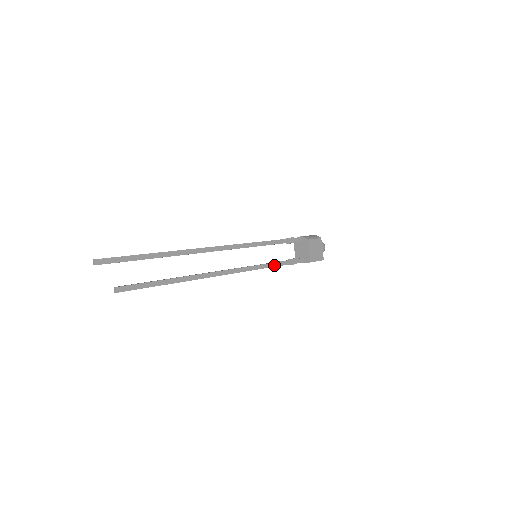
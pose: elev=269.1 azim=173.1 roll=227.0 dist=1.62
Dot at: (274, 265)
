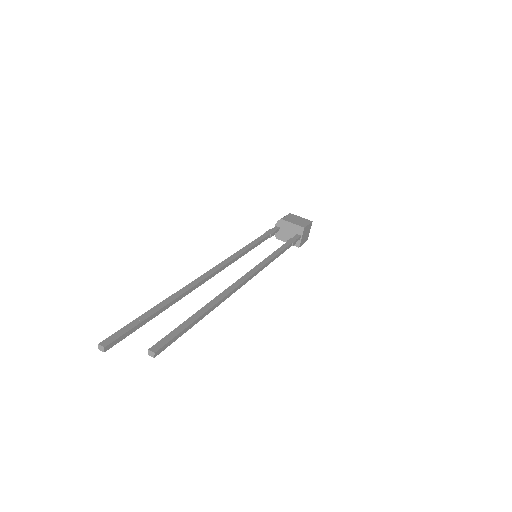
Dot at: (279, 251)
